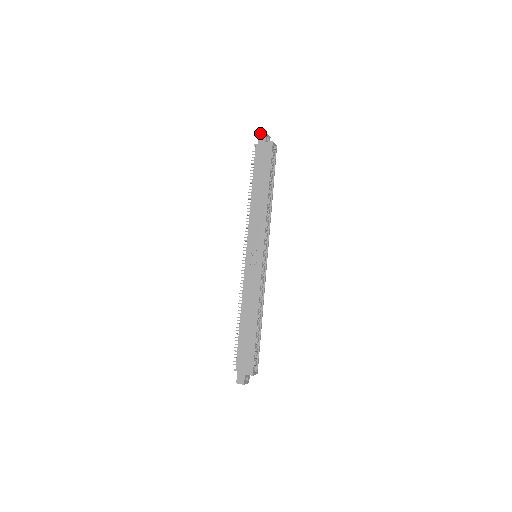
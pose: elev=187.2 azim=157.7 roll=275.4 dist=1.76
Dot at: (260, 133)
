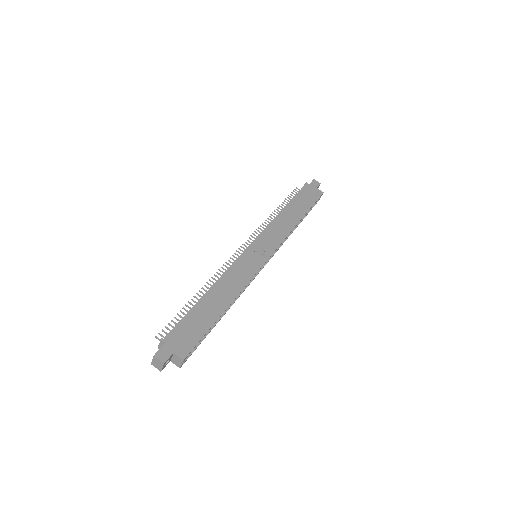
Dot at: (315, 180)
